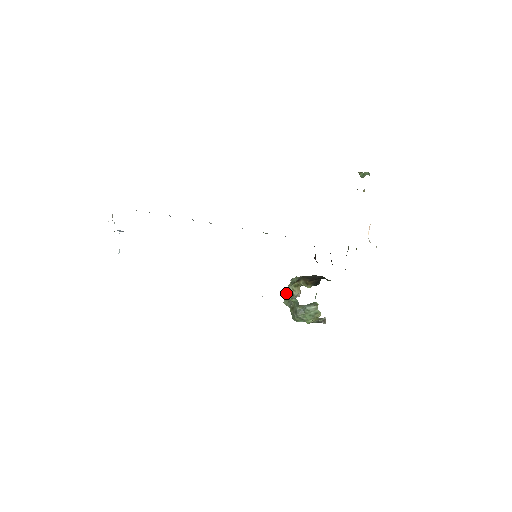
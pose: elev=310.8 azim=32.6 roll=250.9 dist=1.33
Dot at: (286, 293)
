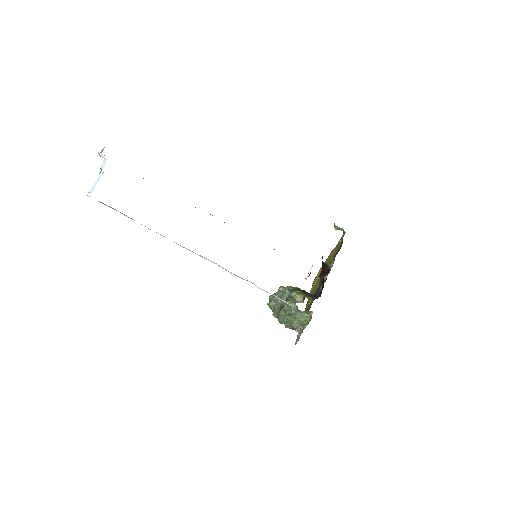
Dot at: (289, 296)
